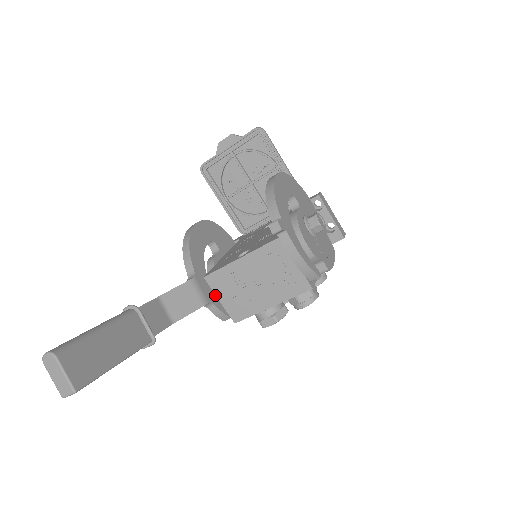
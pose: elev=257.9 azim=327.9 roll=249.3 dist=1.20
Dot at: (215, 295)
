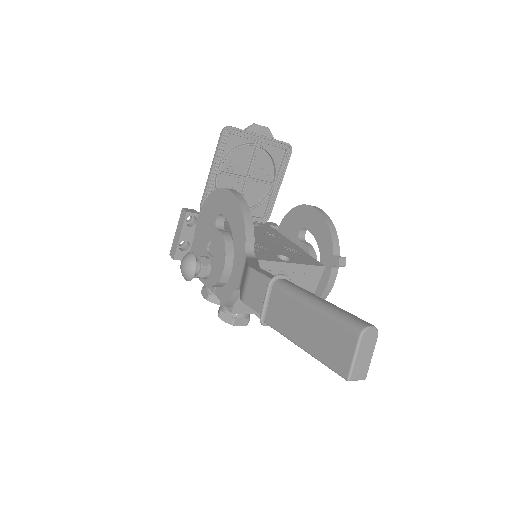
Dot at: occluded
